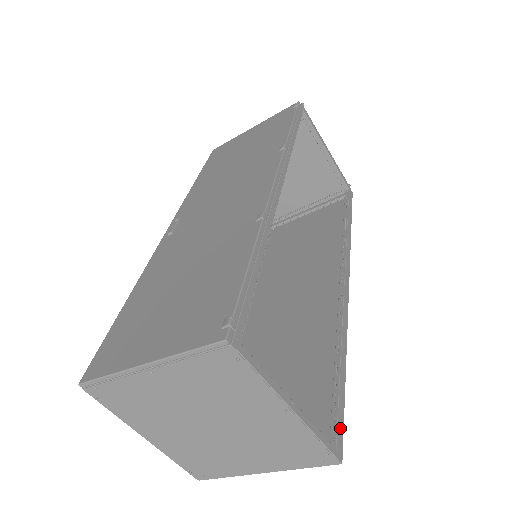
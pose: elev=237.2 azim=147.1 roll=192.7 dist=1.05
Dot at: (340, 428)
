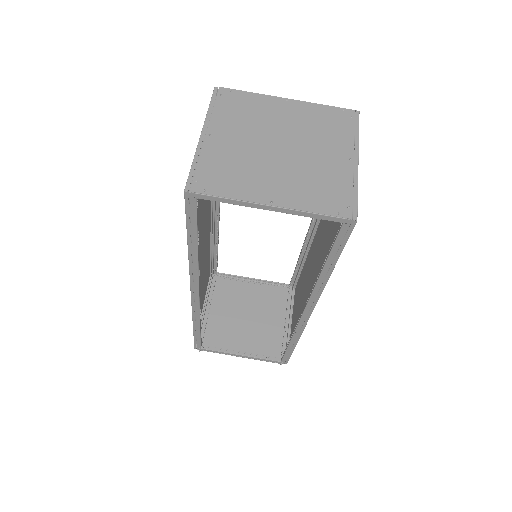
Dot at: occluded
